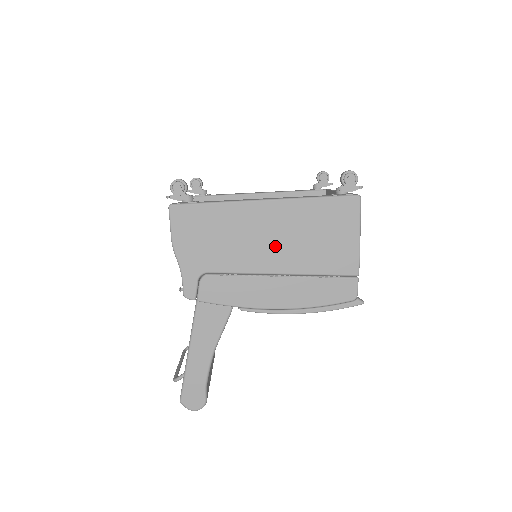
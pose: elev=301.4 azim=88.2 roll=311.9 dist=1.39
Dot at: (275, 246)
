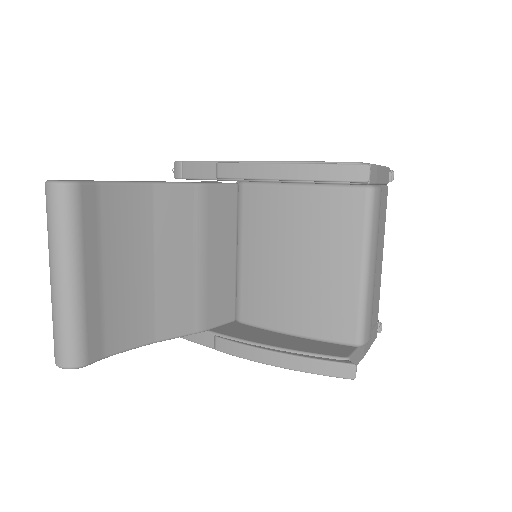
Dot at: occluded
